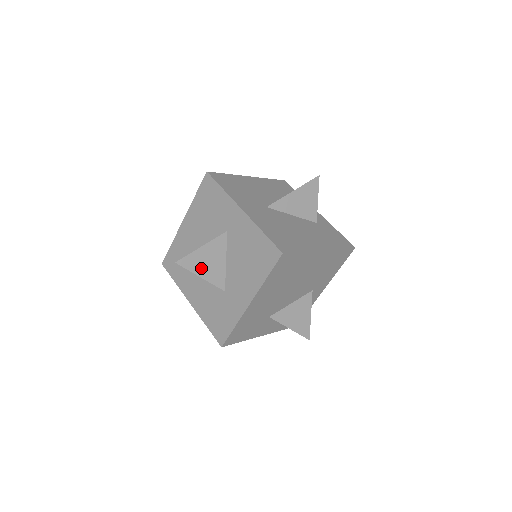
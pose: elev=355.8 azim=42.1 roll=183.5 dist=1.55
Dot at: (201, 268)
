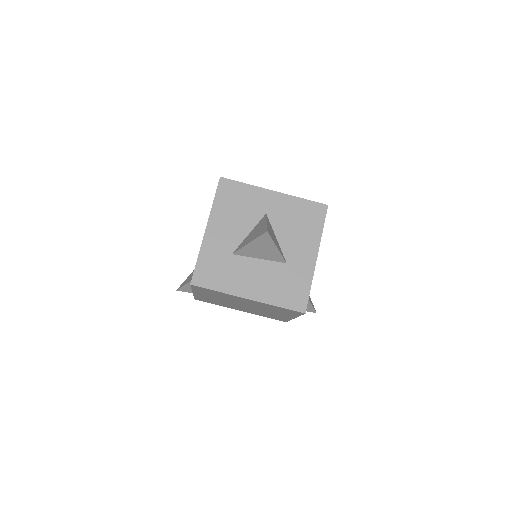
Dot at: (274, 240)
